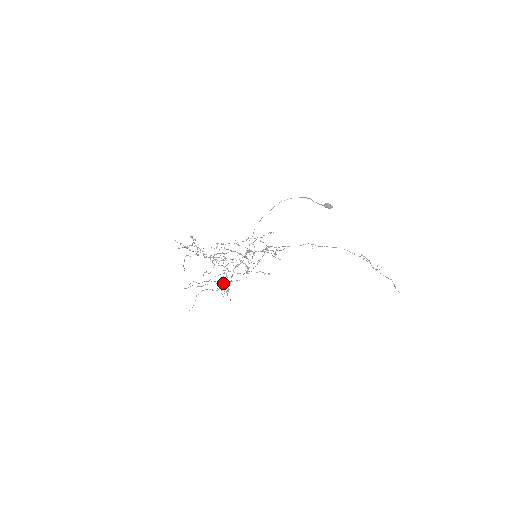
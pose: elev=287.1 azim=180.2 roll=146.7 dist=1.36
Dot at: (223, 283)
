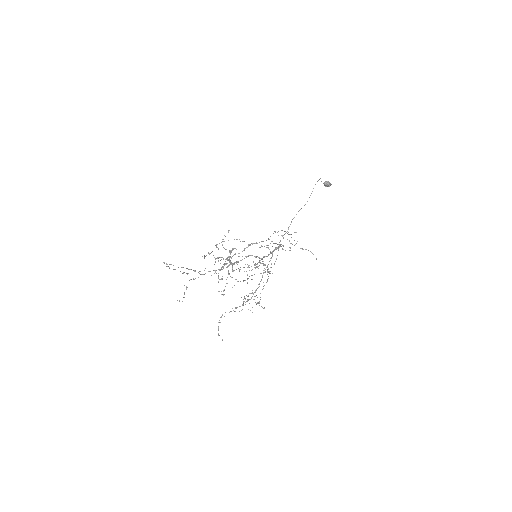
Dot at: occluded
